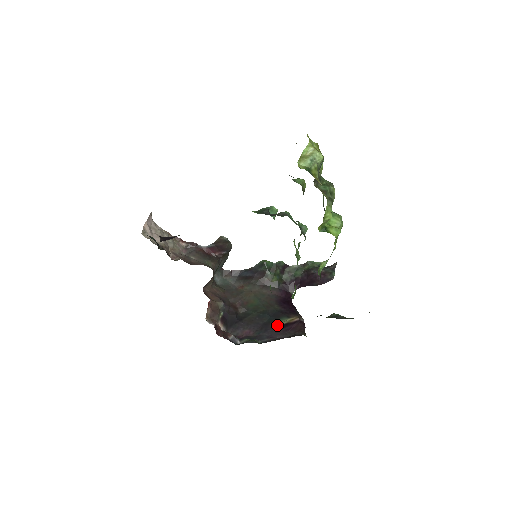
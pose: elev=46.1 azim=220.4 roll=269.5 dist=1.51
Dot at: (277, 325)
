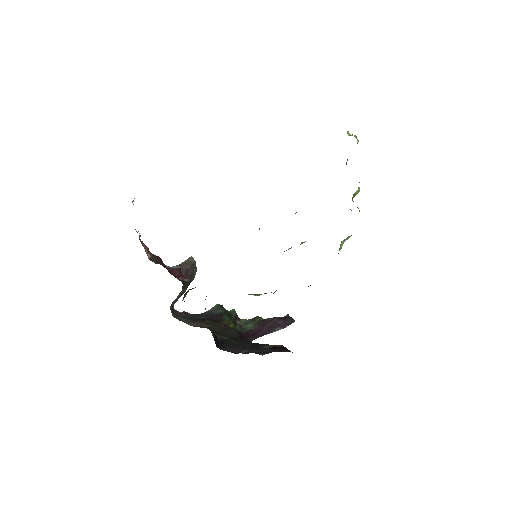
Dot at: (267, 346)
